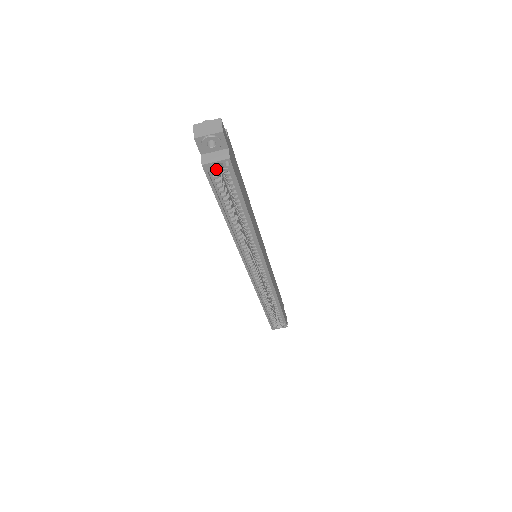
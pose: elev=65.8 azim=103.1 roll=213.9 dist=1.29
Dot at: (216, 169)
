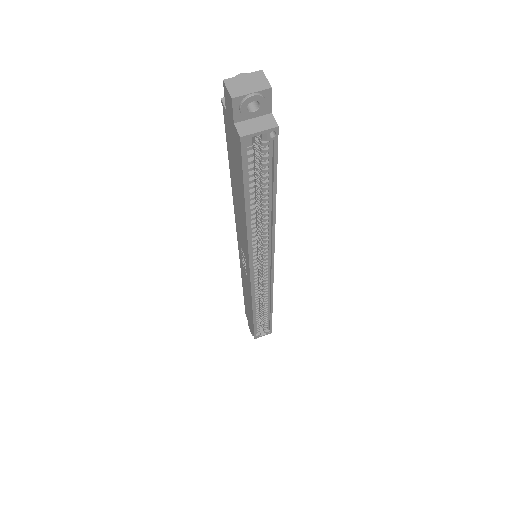
Dot at: (252, 143)
